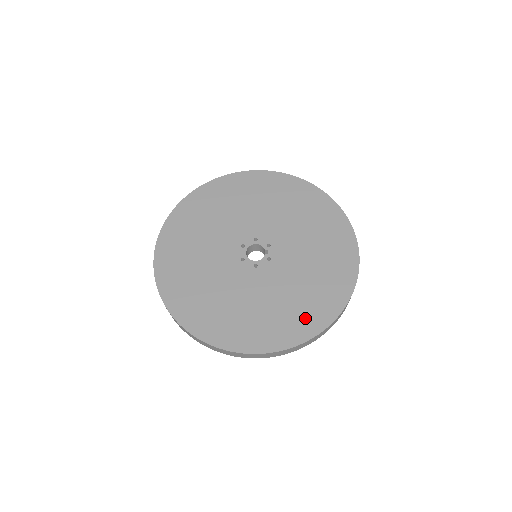
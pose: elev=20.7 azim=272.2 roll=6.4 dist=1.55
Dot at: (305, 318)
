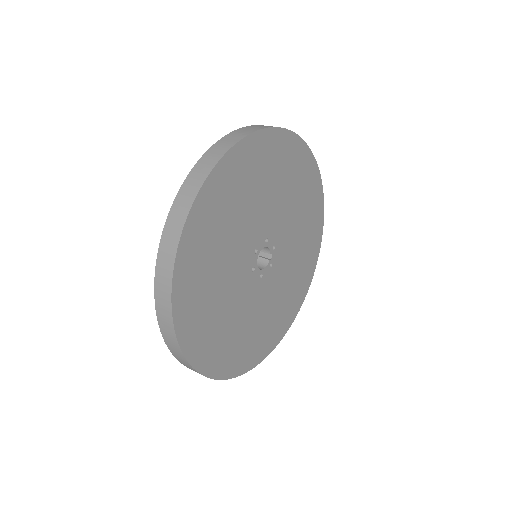
Dot at: (281, 324)
